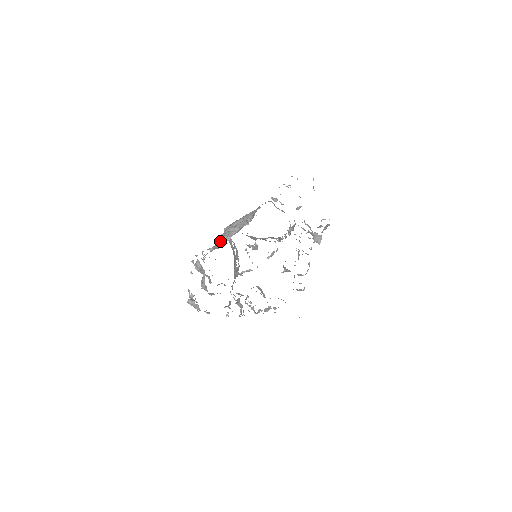
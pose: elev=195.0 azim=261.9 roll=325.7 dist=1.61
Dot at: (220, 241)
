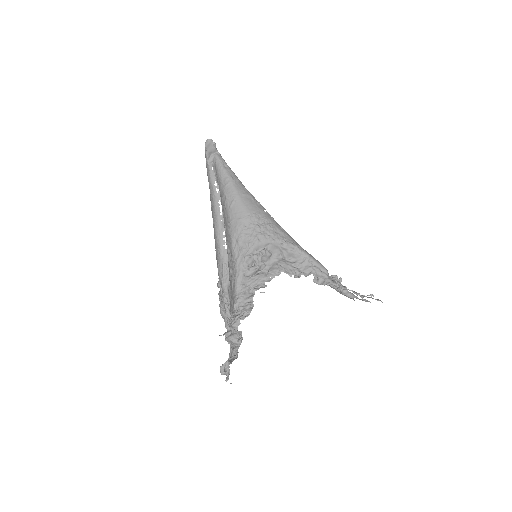
Dot at: (251, 273)
